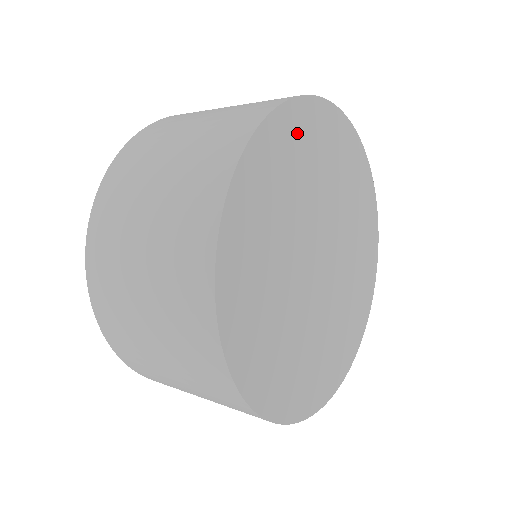
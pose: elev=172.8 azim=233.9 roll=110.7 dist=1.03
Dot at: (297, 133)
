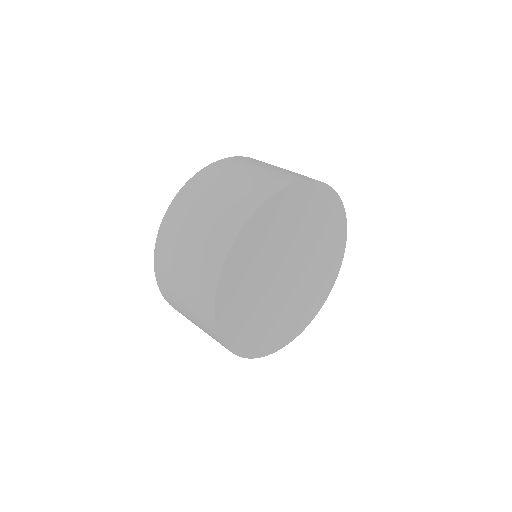
Dot at: (274, 213)
